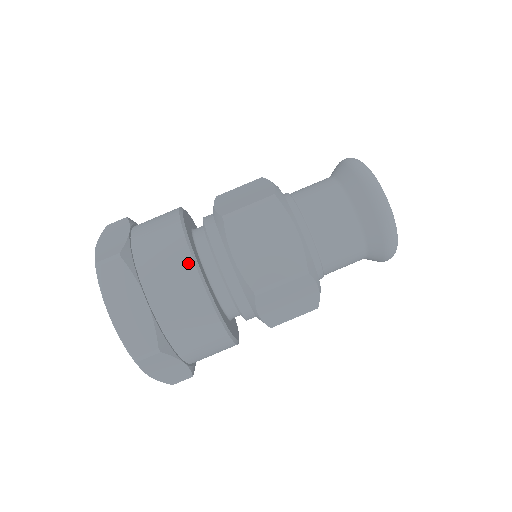
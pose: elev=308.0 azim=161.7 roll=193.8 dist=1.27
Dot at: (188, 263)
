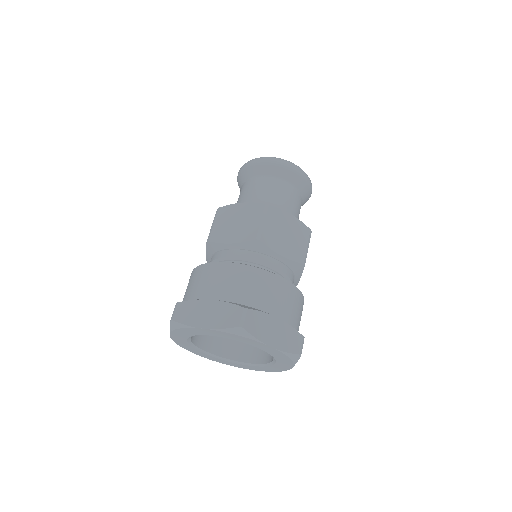
Dot at: (274, 278)
